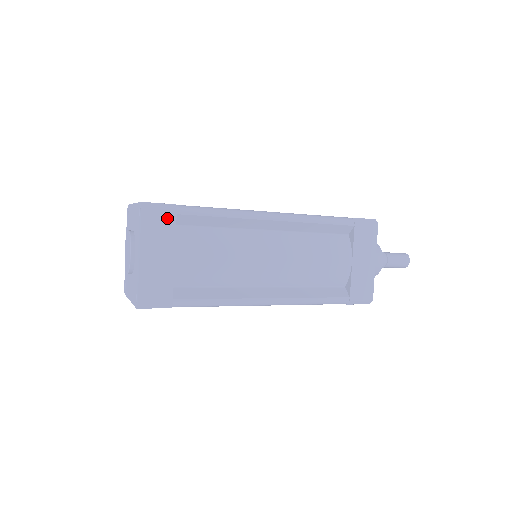
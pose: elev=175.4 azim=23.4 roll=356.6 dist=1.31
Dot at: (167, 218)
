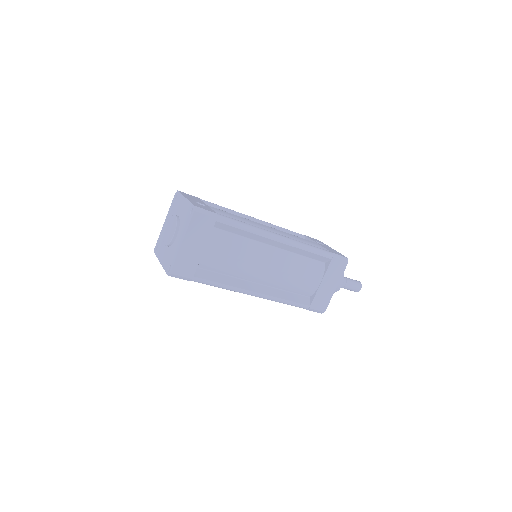
Dot at: (209, 222)
